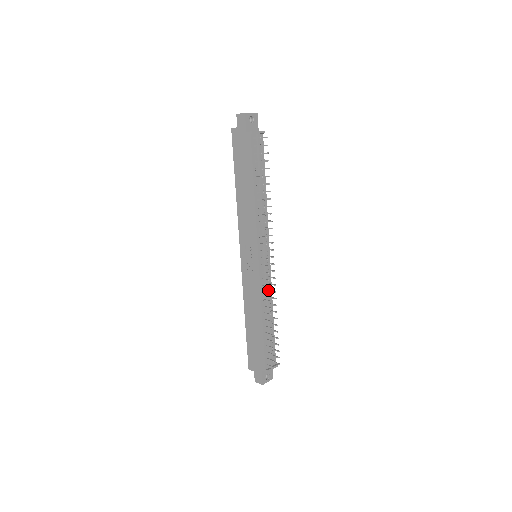
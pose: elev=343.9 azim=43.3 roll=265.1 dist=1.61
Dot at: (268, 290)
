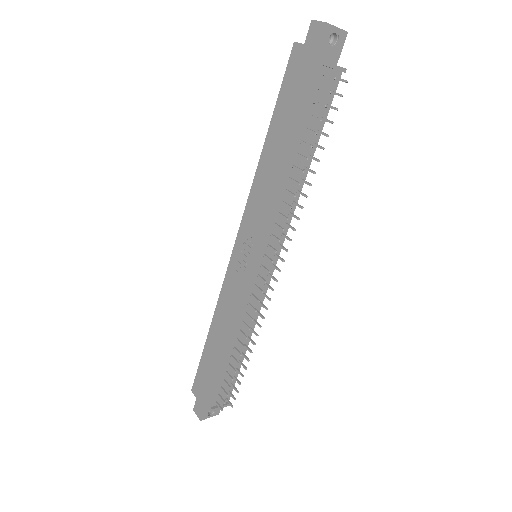
Dot at: (254, 311)
